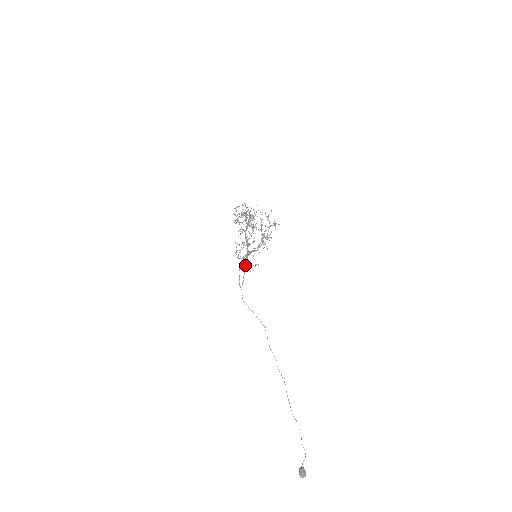
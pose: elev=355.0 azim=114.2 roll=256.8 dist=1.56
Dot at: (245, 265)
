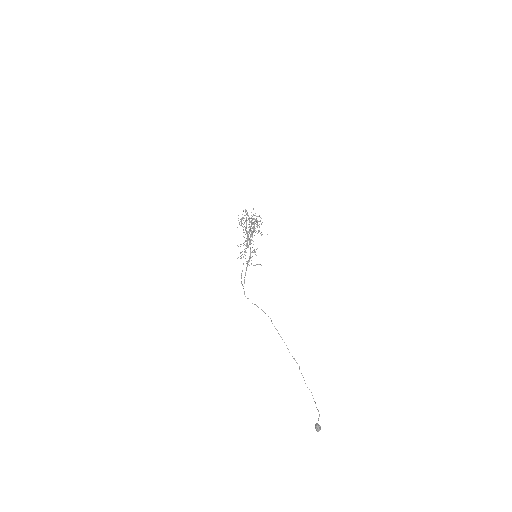
Dot at: (247, 265)
